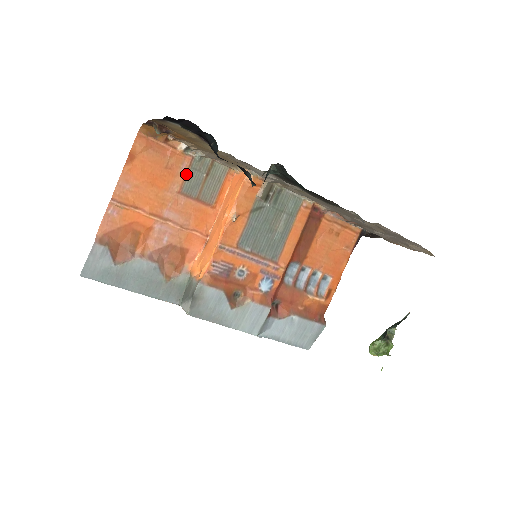
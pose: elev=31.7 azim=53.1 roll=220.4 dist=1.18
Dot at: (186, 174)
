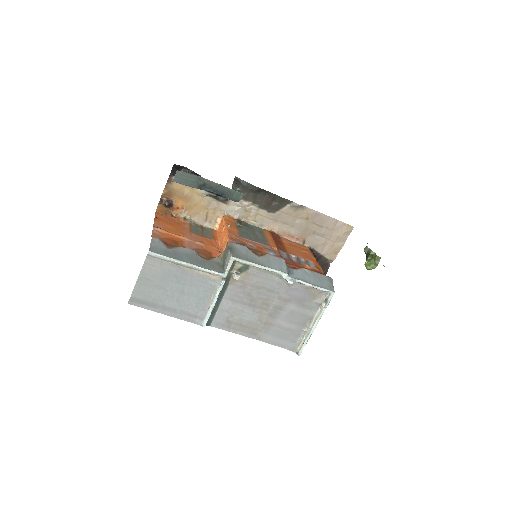
Dot at: (190, 228)
